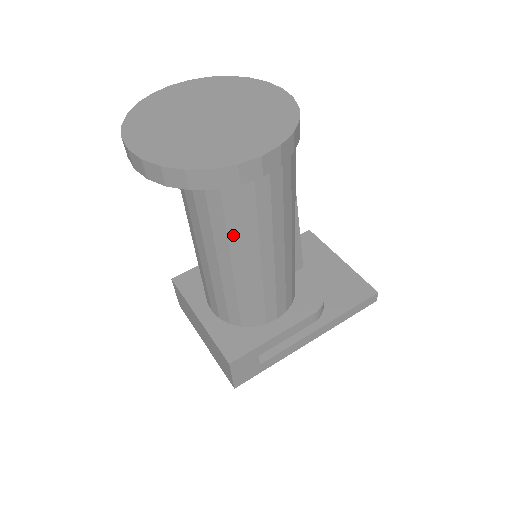
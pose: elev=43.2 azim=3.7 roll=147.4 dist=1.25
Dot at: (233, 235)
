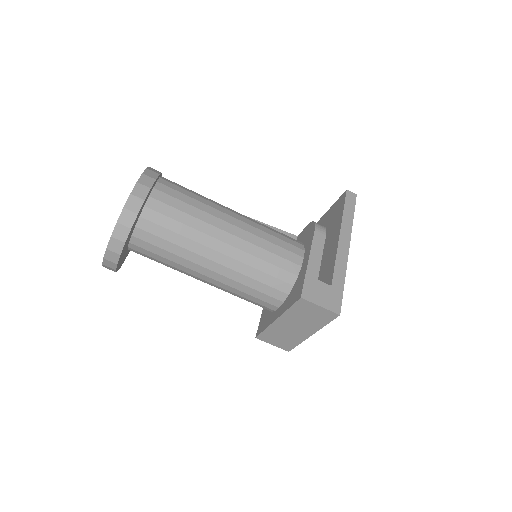
Dot at: (196, 237)
